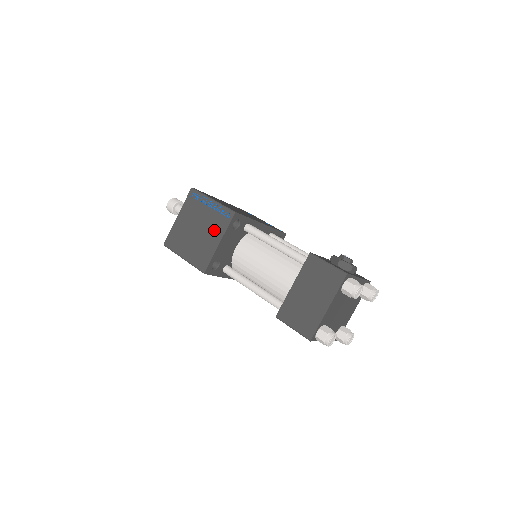
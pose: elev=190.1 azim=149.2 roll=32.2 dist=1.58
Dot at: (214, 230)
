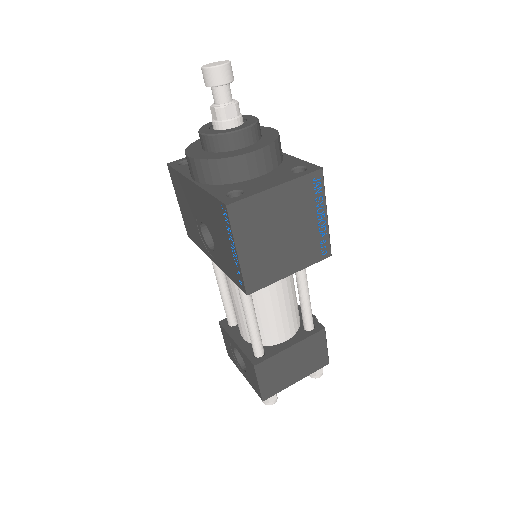
Dot at: (299, 254)
